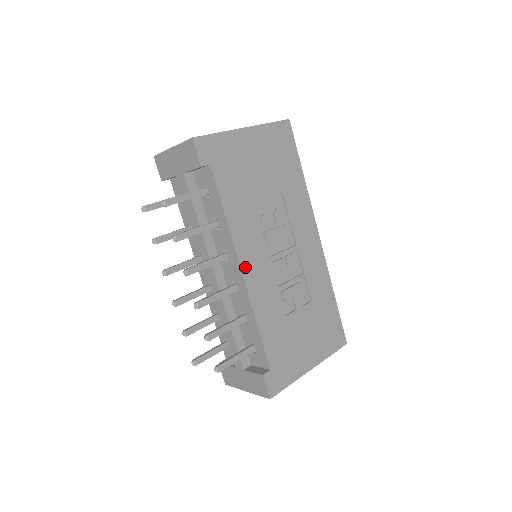
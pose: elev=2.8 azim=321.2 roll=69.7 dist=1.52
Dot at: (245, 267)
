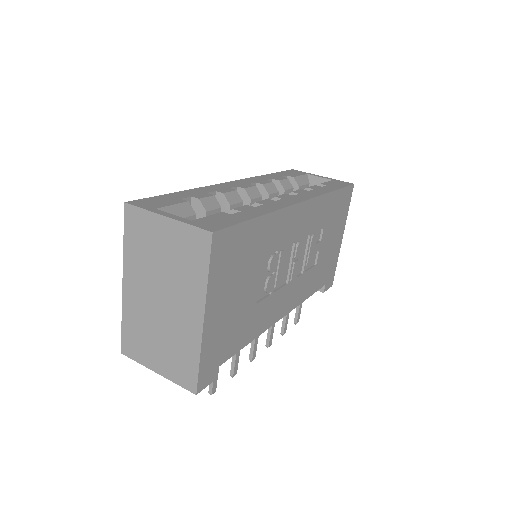
Dot at: (282, 314)
